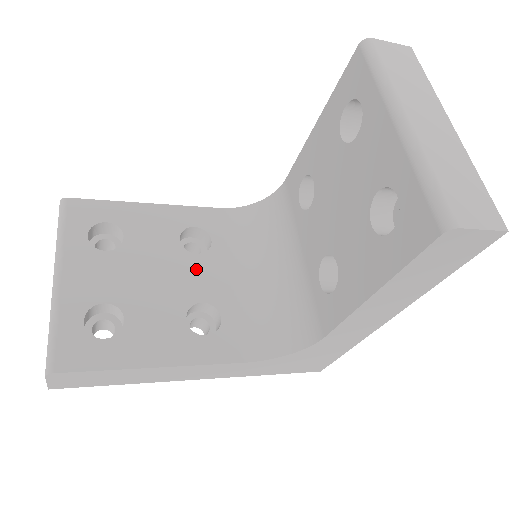
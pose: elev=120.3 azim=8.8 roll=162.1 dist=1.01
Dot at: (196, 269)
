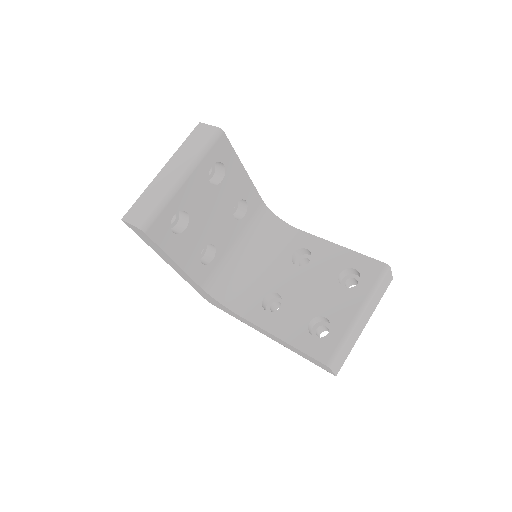
Dot at: (227, 226)
